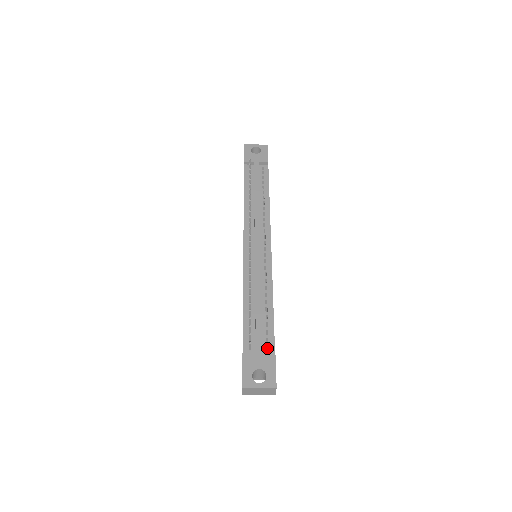
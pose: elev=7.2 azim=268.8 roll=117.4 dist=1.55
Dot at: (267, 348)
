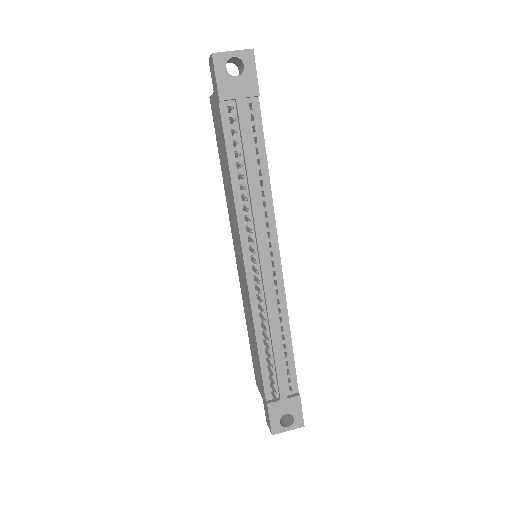
Dot at: (288, 383)
